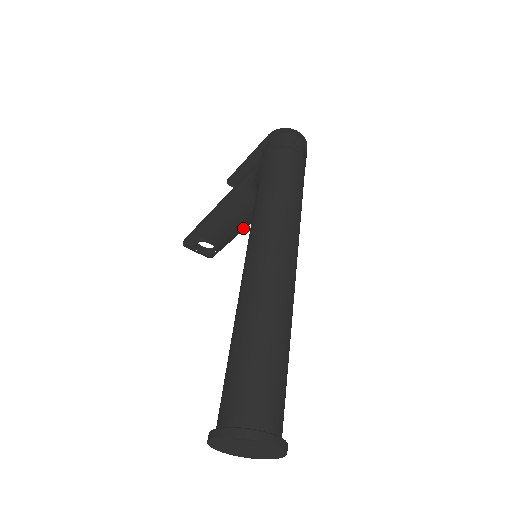
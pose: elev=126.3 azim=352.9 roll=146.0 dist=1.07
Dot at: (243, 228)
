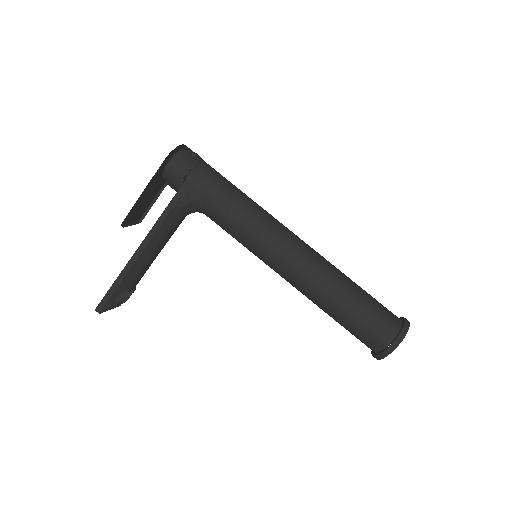
Dot at: occluded
